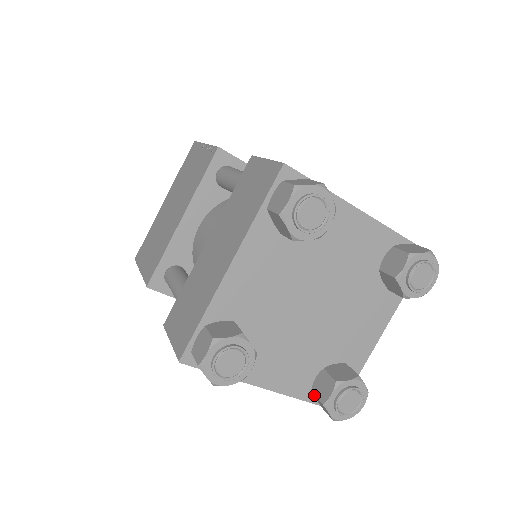
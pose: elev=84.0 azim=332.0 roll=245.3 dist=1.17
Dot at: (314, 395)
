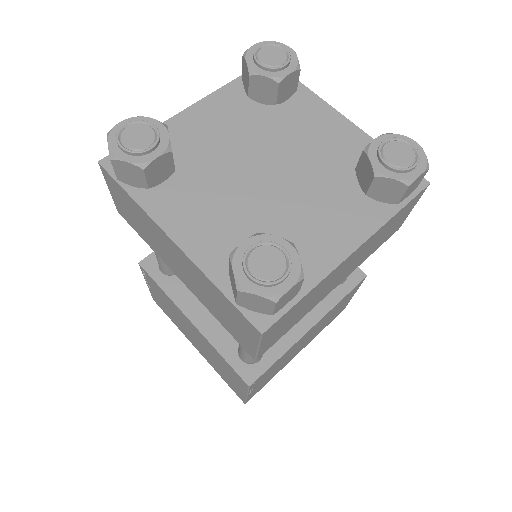
Dot at: (229, 272)
